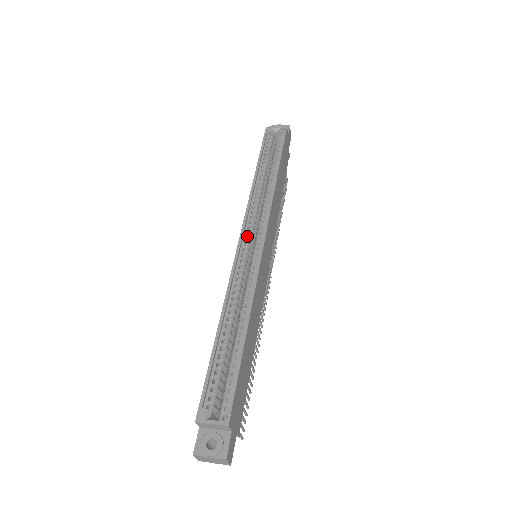
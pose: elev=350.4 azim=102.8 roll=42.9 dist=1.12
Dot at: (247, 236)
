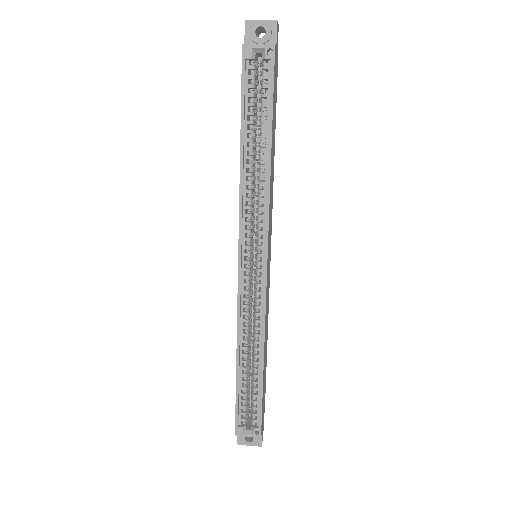
Dot at: occluded
